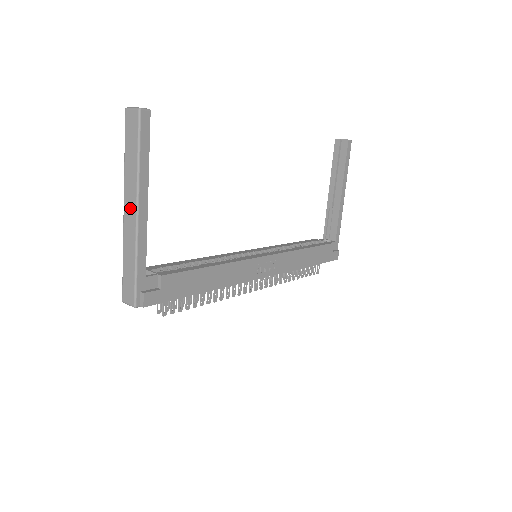
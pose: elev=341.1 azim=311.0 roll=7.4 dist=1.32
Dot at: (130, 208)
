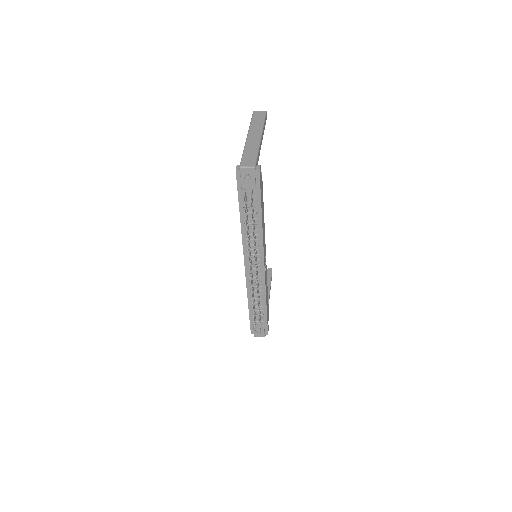
Dot at: (255, 135)
